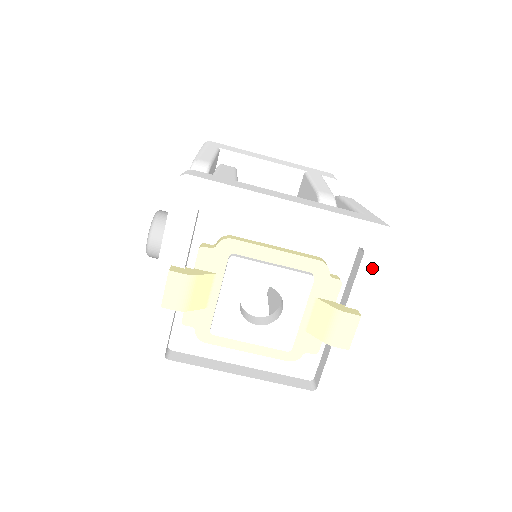
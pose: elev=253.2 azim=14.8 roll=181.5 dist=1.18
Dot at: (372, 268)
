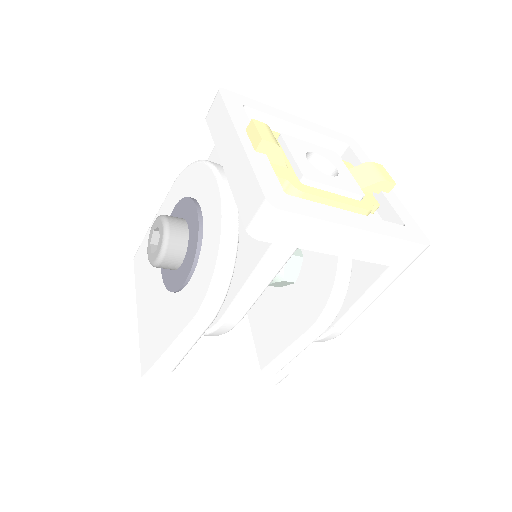
Dot at: (360, 153)
